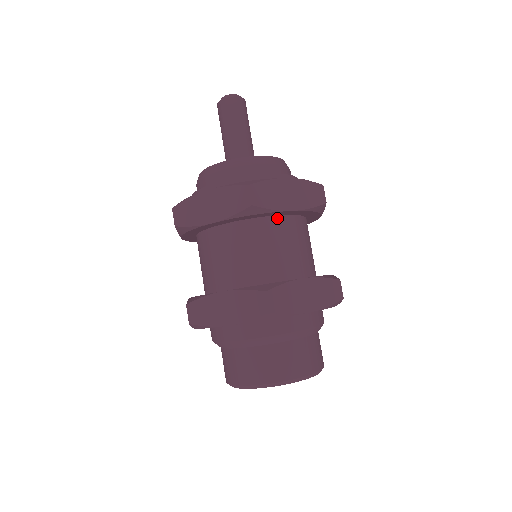
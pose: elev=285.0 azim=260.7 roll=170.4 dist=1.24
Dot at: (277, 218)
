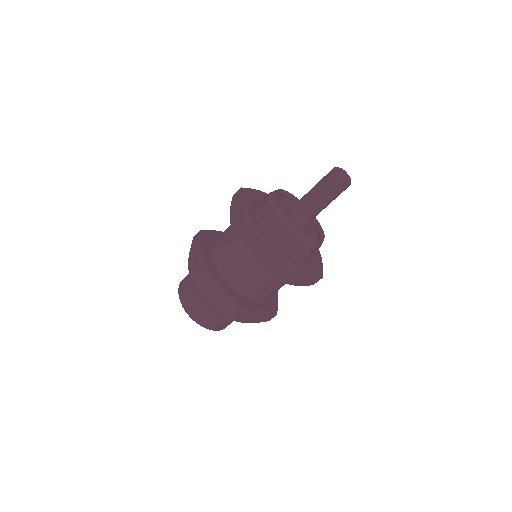
Dot at: occluded
